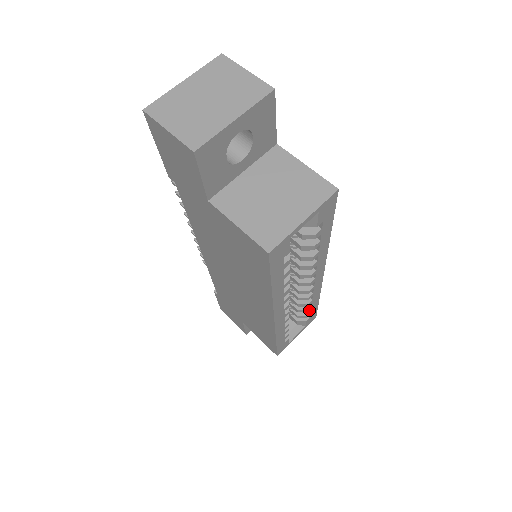
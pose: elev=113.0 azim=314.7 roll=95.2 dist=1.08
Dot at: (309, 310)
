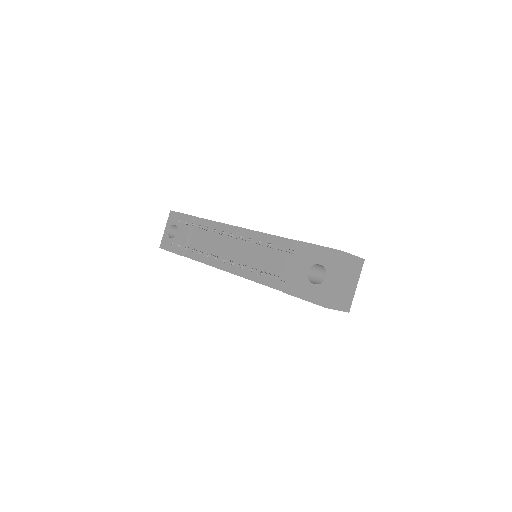
Dot at: occluded
